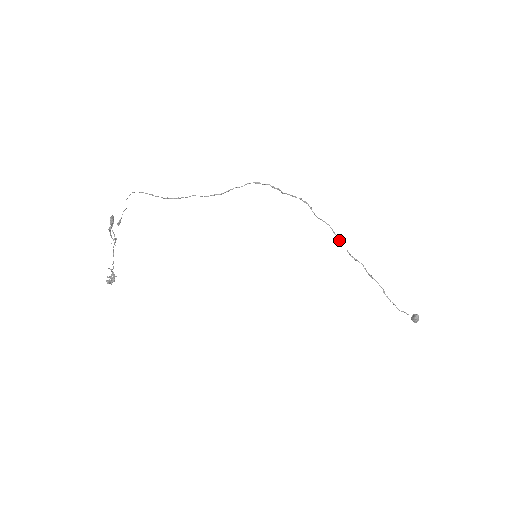
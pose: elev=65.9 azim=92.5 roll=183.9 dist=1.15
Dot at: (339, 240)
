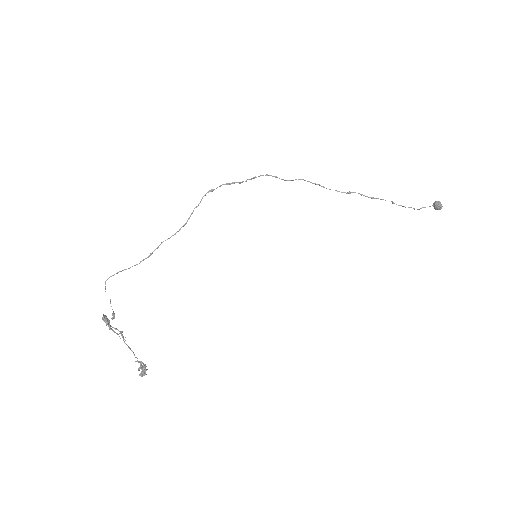
Dot at: (321, 186)
